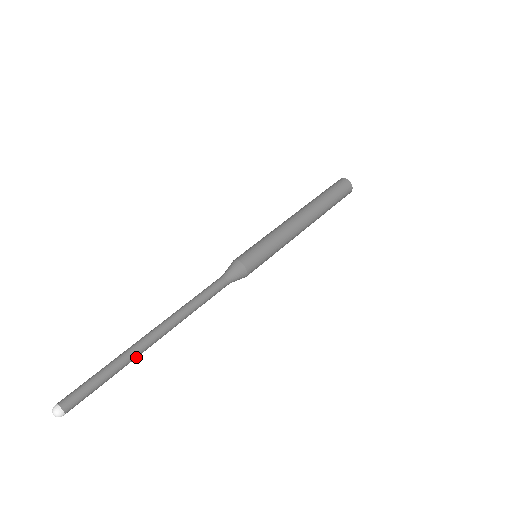
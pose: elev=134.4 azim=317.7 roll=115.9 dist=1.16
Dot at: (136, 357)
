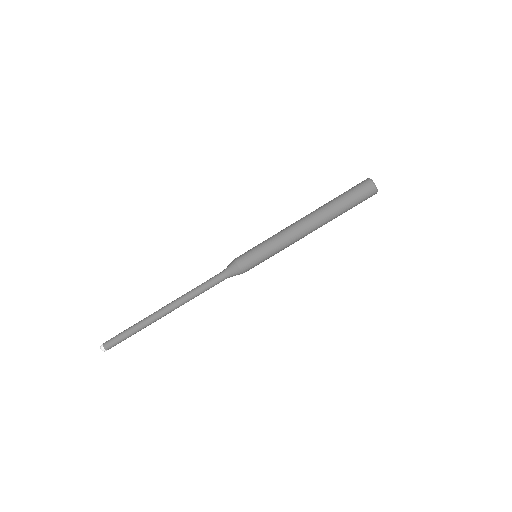
Dot at: occluded
